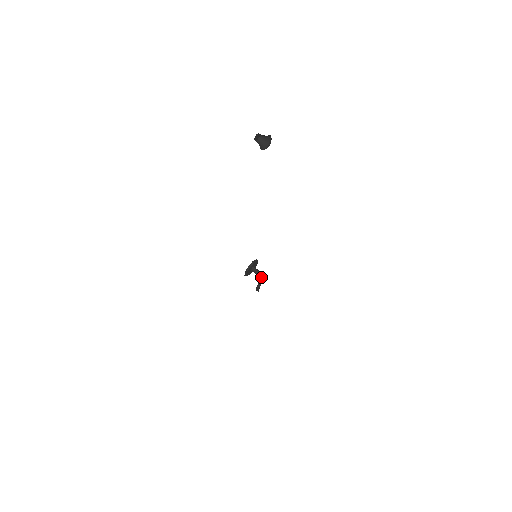
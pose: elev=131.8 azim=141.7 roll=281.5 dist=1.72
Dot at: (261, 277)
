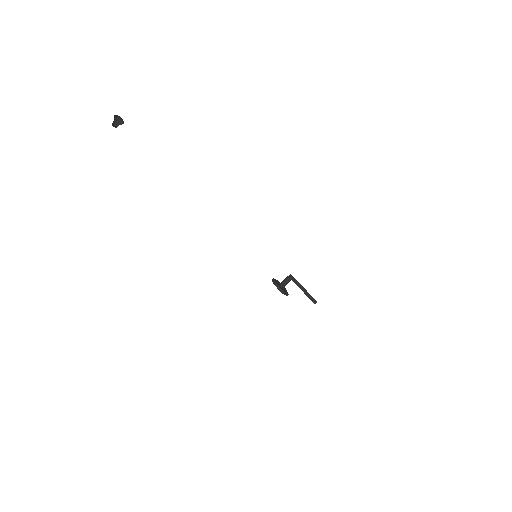
Dot at: (291, 277)
